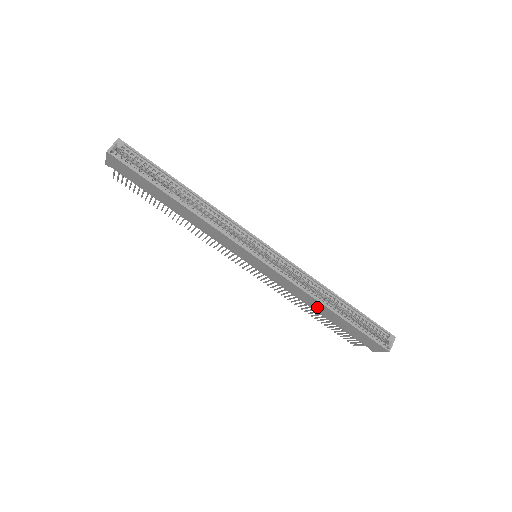
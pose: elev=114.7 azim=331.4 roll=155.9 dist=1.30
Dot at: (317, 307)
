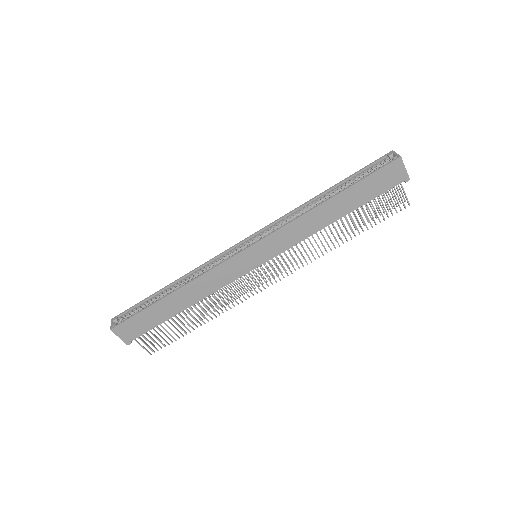
Dot at: (326, 216)
